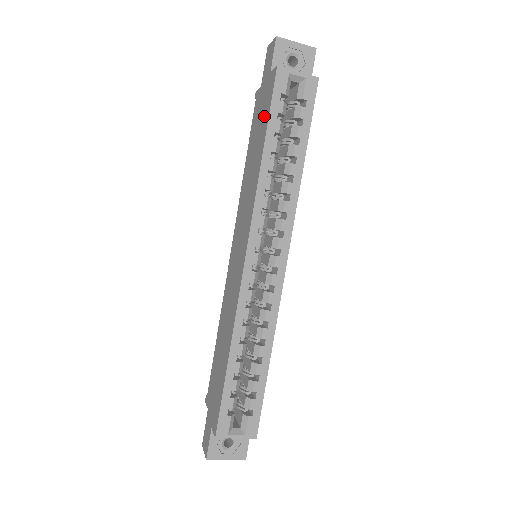
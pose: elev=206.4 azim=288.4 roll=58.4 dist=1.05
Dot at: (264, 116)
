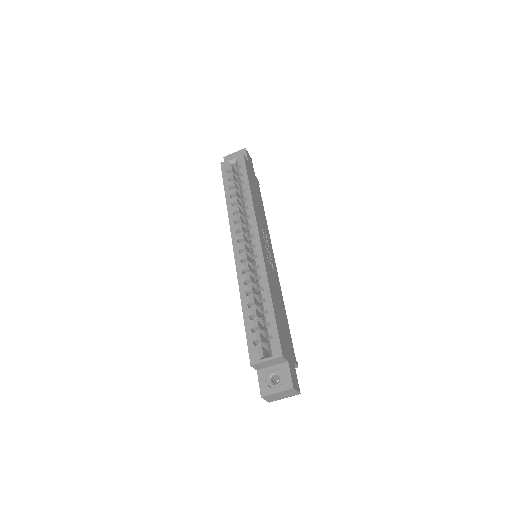
Dot at: occluded
